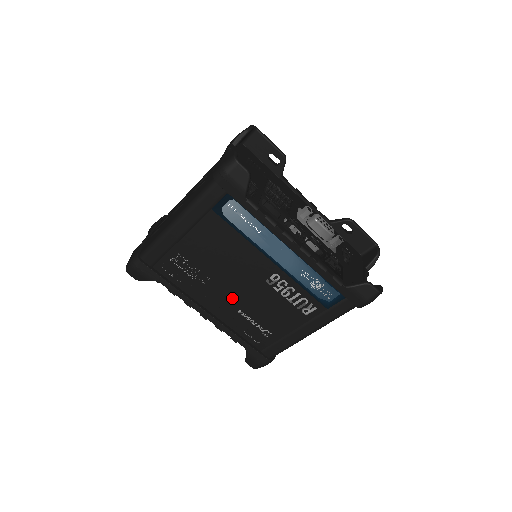
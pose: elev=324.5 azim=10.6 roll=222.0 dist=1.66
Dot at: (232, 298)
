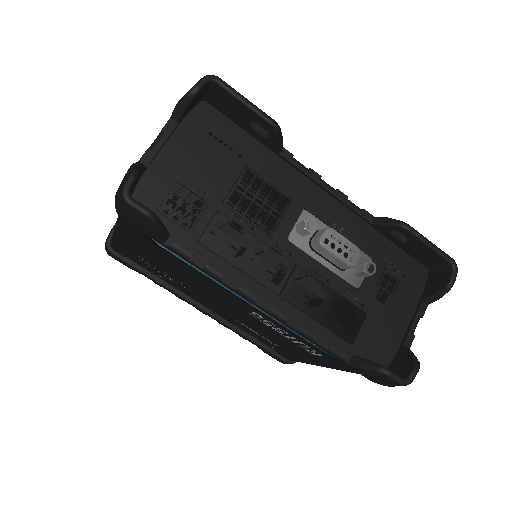
Dot at: (222, 308)
